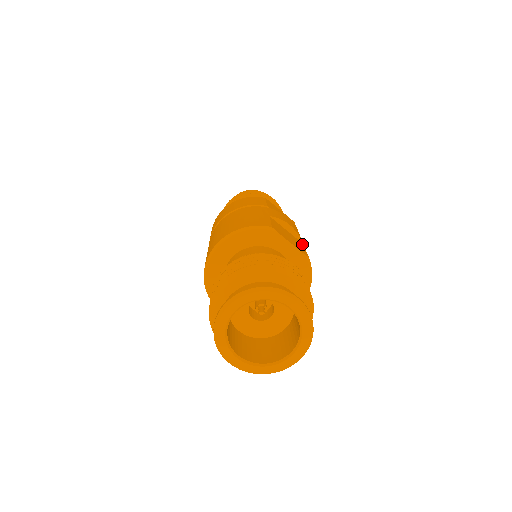
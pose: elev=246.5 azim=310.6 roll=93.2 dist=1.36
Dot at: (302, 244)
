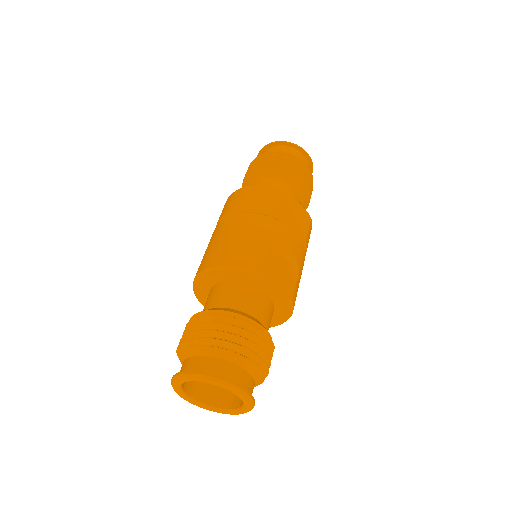
Dot at: (296, 273)
